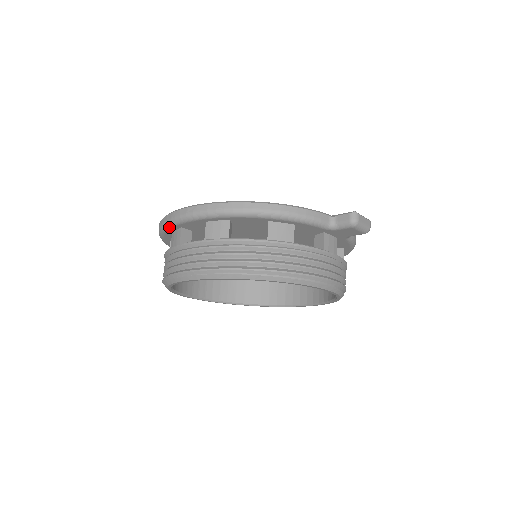
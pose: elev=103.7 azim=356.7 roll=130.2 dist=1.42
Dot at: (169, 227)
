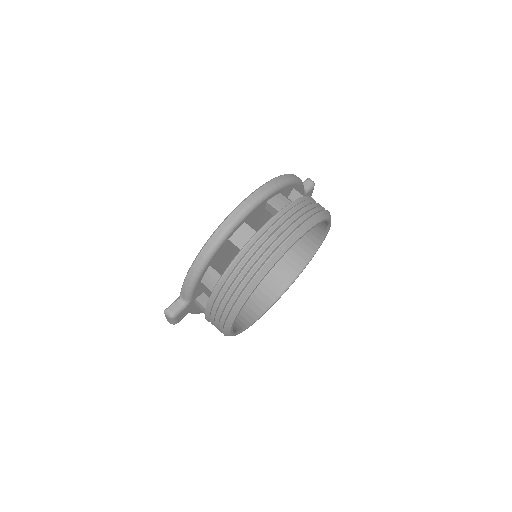
Dot at: (235, 226)
